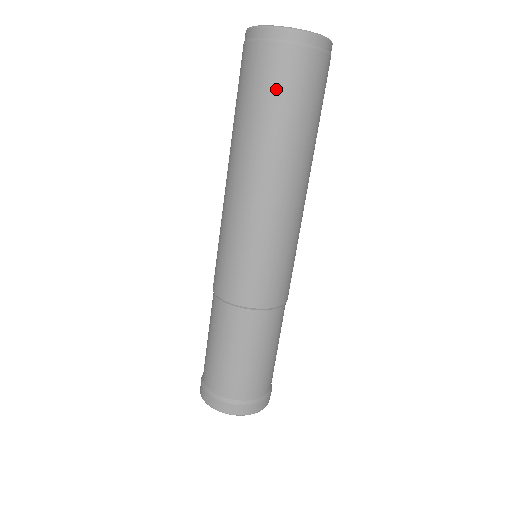
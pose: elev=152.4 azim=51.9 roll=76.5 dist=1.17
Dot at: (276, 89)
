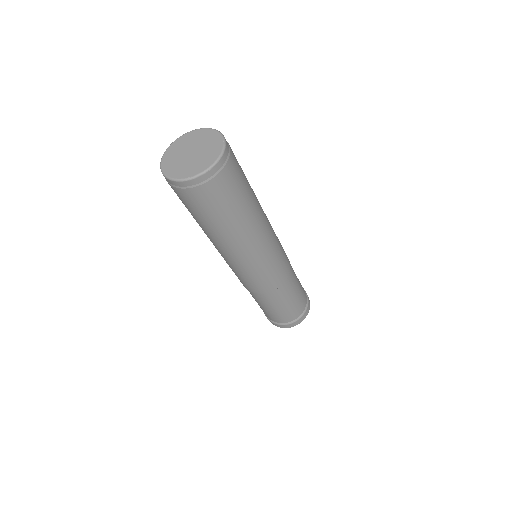
Dot at: (189, 207)
